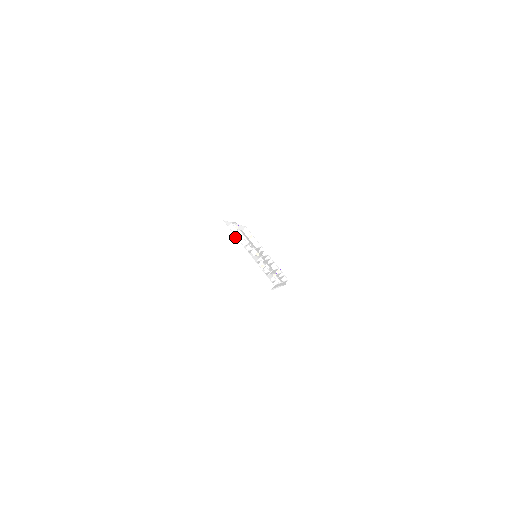
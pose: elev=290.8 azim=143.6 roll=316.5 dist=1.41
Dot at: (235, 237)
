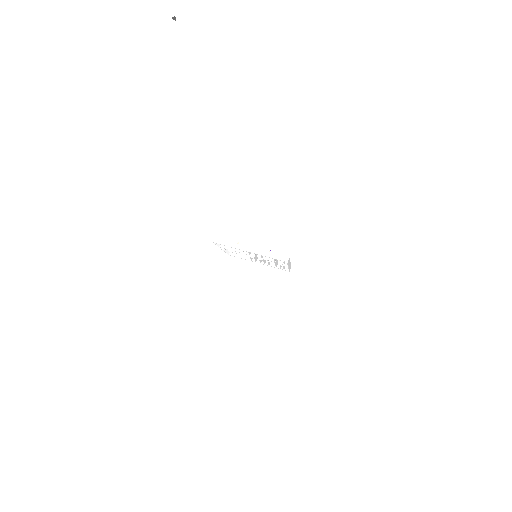
Dot at: (233, 243)
